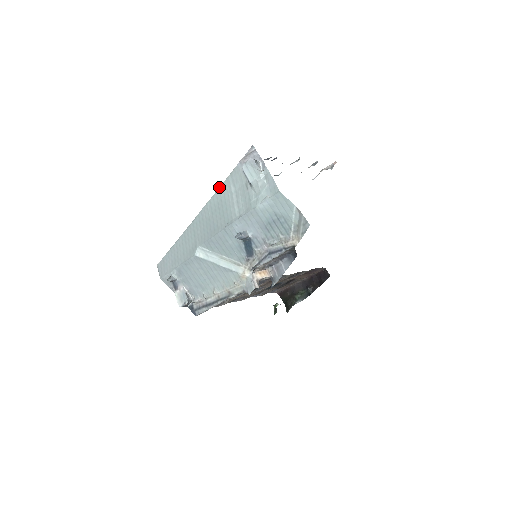
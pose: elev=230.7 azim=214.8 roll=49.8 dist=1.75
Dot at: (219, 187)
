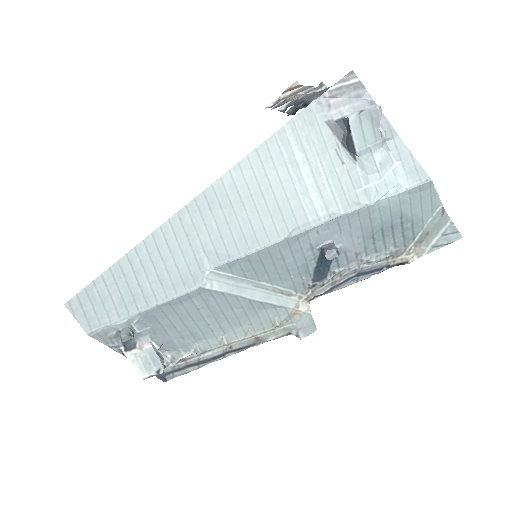
Dot at: occluded
